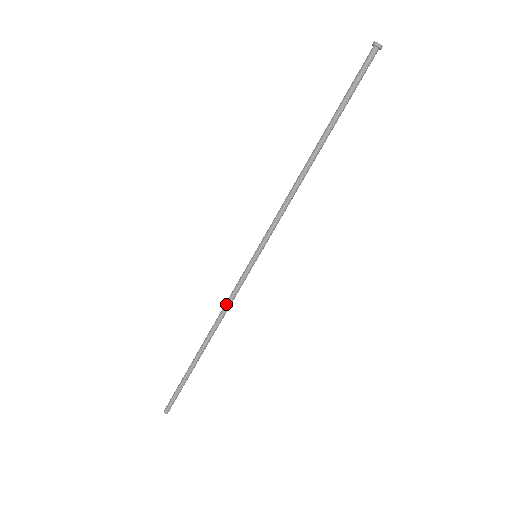
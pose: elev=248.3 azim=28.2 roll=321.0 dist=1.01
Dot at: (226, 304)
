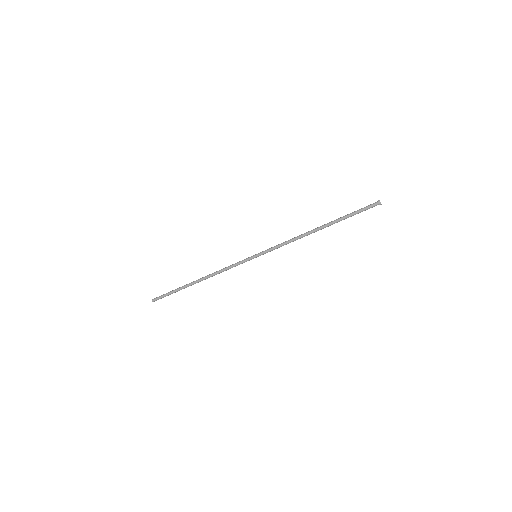
Dot at: (224, 269)
